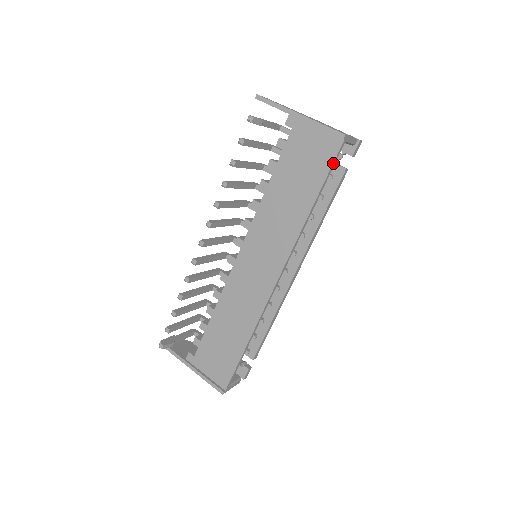
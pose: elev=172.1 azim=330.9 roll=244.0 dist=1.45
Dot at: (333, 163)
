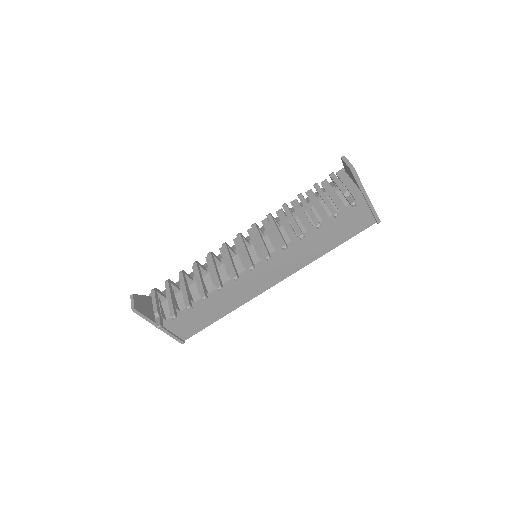
Dot at: occluded
